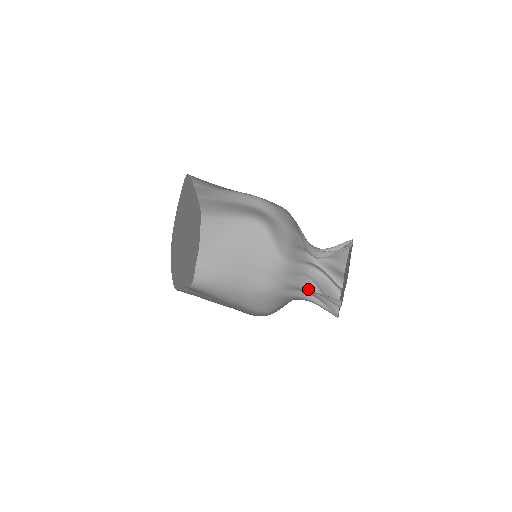
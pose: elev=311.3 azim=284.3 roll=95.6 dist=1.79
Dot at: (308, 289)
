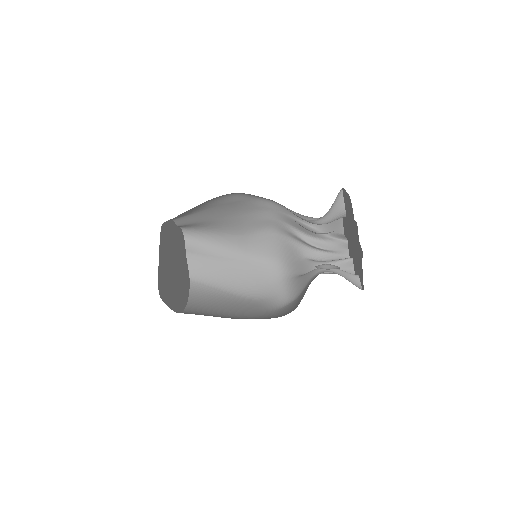
Dot at: (313, 236)
